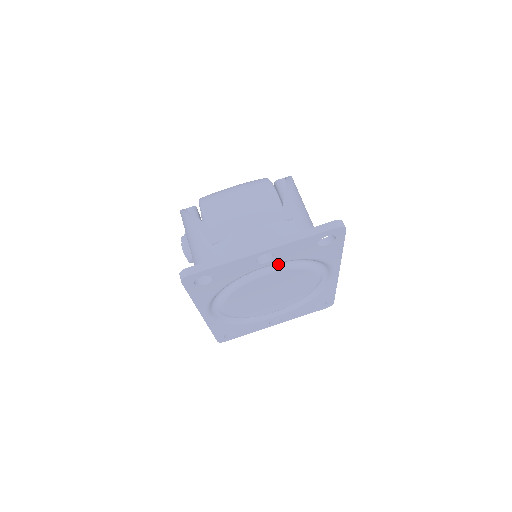
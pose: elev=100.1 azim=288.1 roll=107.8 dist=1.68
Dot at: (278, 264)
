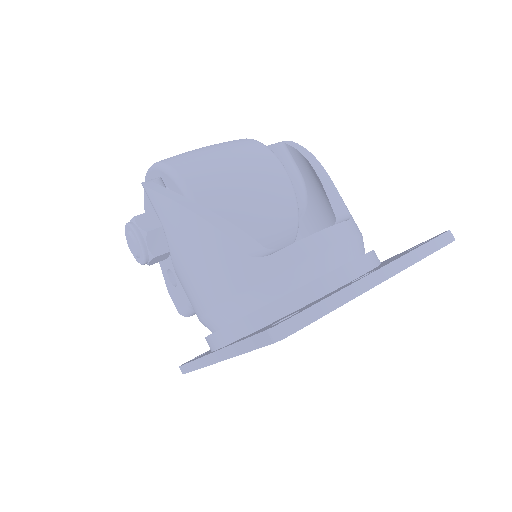
Dot at: occluded
